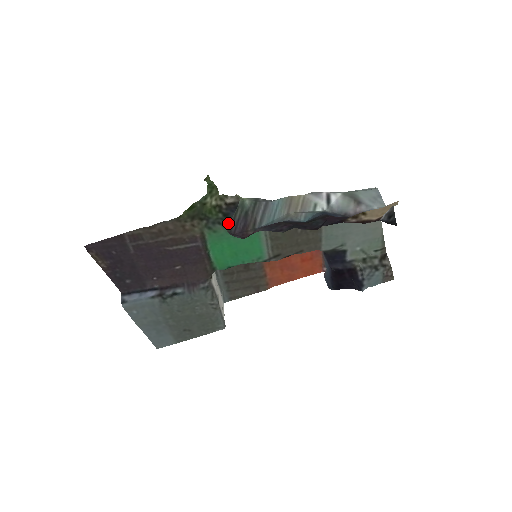
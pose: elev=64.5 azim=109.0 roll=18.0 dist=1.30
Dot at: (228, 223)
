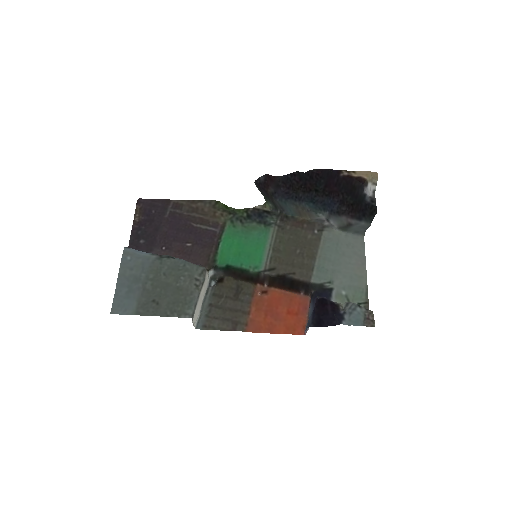
Dot at: (247, 224)
